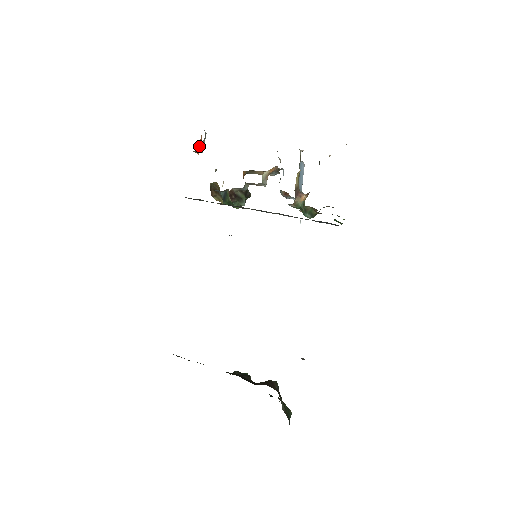
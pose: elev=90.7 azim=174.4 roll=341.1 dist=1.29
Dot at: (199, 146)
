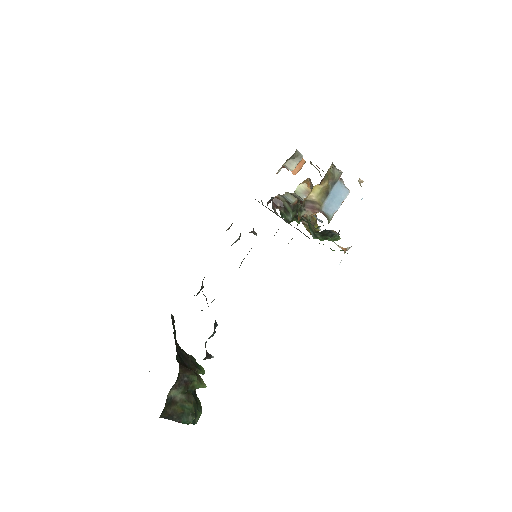
Dot at: (287, 162)
